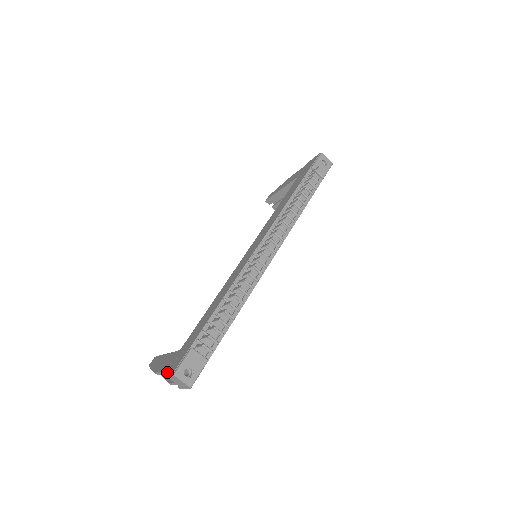
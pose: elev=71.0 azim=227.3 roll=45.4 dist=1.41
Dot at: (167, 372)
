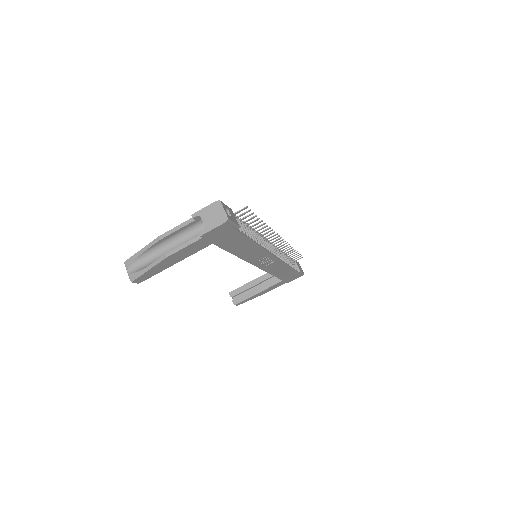
Dot at: (200, 211)
